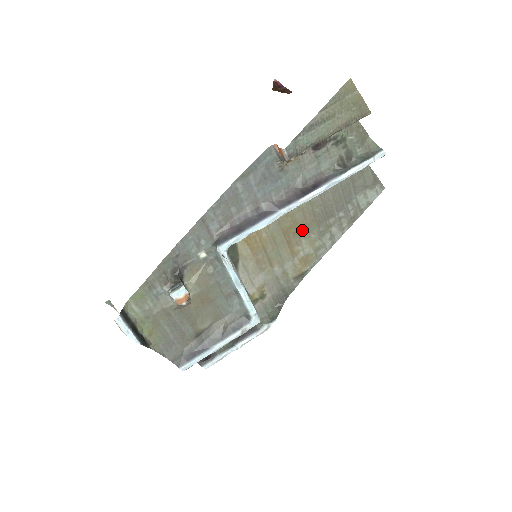
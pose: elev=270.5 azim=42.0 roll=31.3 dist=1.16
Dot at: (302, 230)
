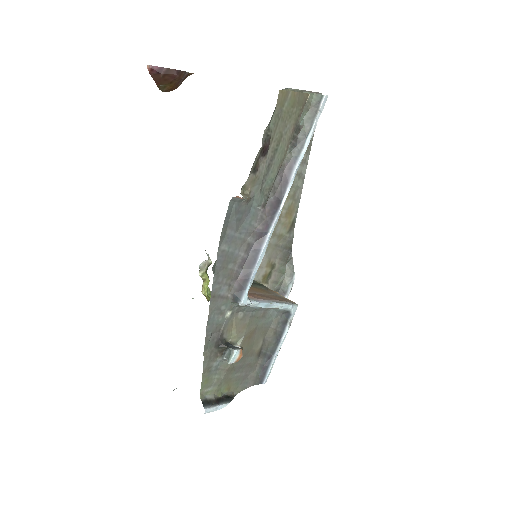
Dot at: occluded
